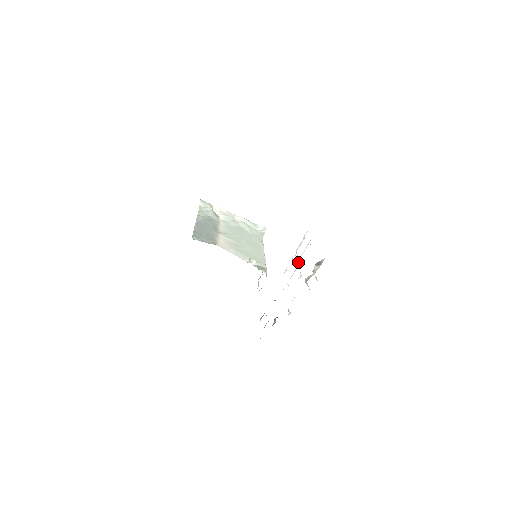
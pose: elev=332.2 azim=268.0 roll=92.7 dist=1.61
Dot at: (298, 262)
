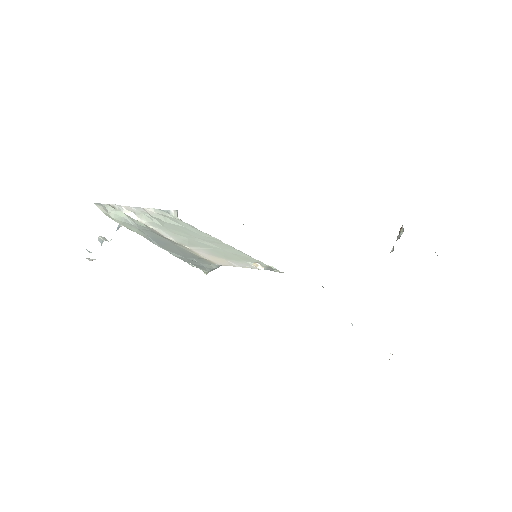
Dot at: occluded
